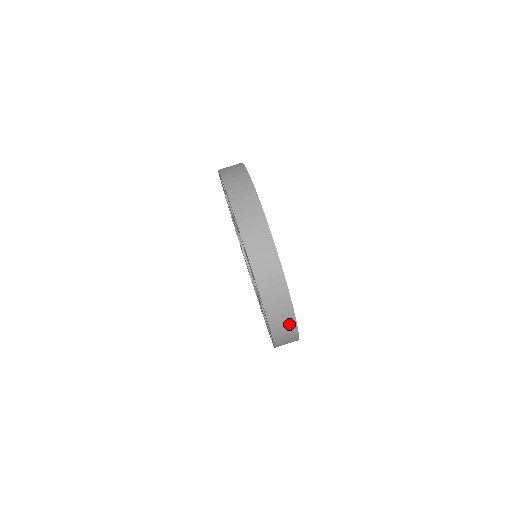
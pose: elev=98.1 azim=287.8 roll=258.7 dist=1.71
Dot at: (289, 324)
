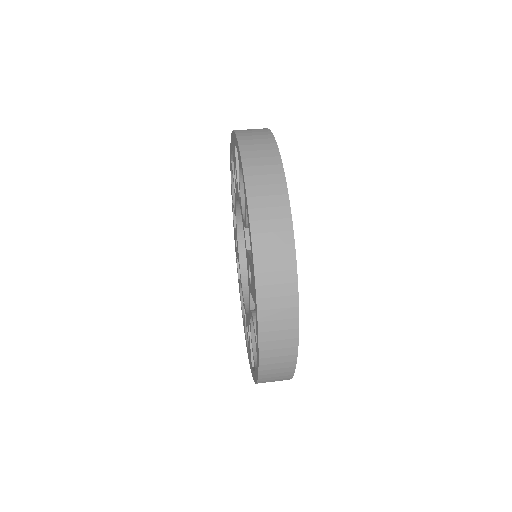
Dot at: (270, 159)
